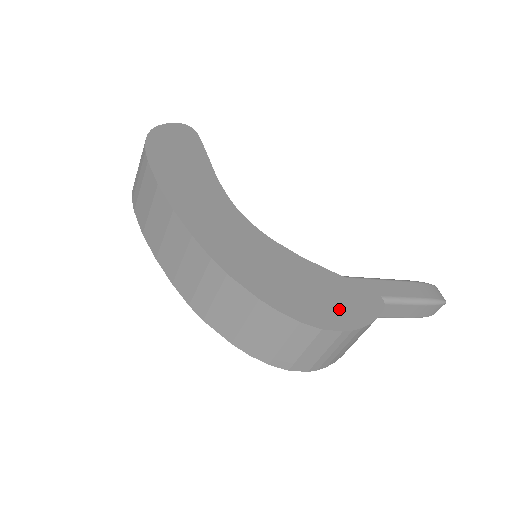
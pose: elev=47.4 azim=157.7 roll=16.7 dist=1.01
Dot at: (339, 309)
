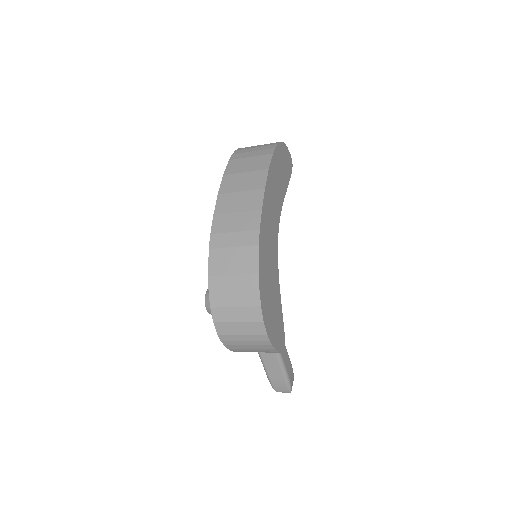
Dot at: (273, 325)
